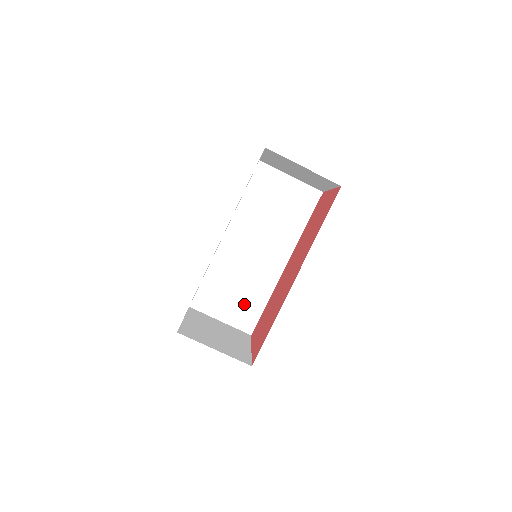
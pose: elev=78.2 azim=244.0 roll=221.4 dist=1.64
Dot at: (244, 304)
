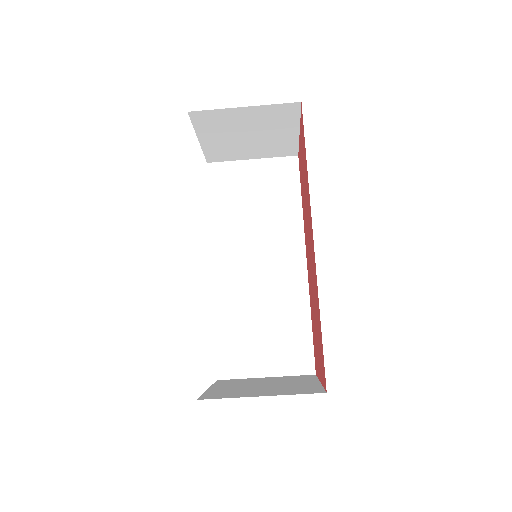
Dot at: (283, 338)
